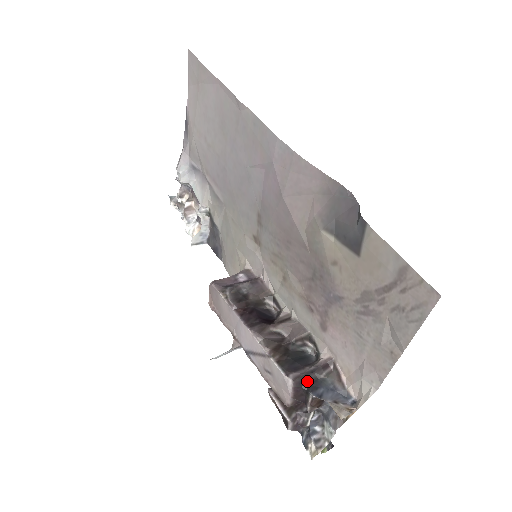
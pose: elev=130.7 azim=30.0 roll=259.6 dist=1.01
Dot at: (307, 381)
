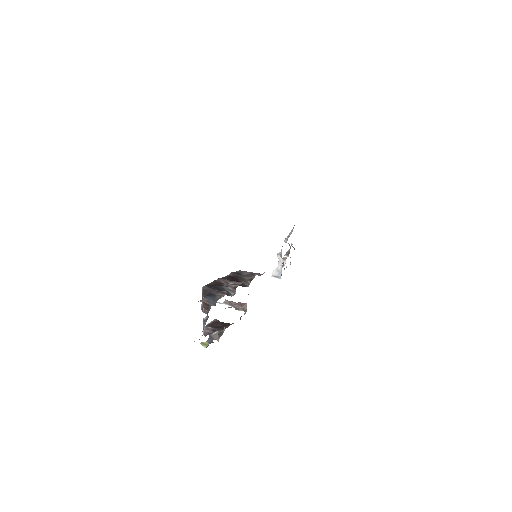
Dot at: (209, 292)
